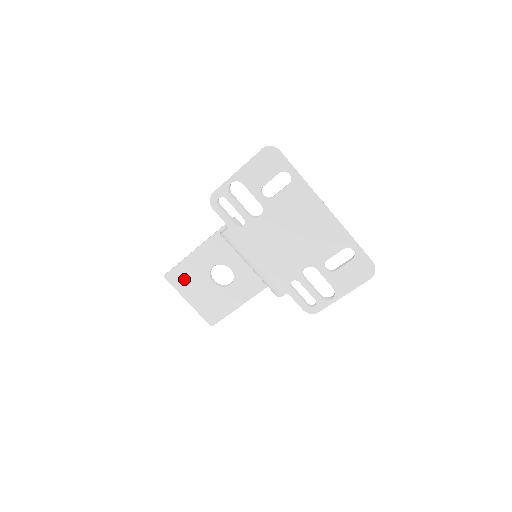
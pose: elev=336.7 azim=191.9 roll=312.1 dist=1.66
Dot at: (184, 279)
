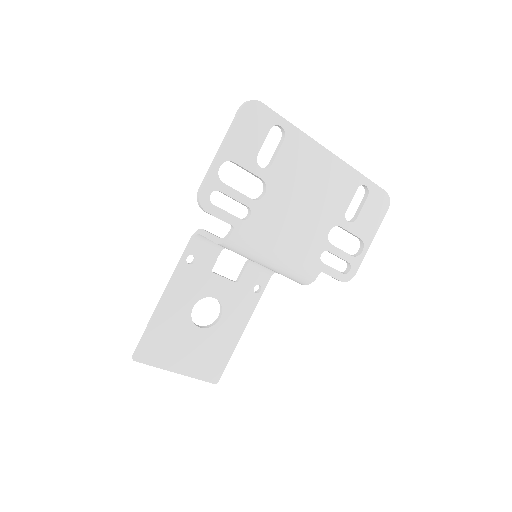
Dot at: (161, 346)
